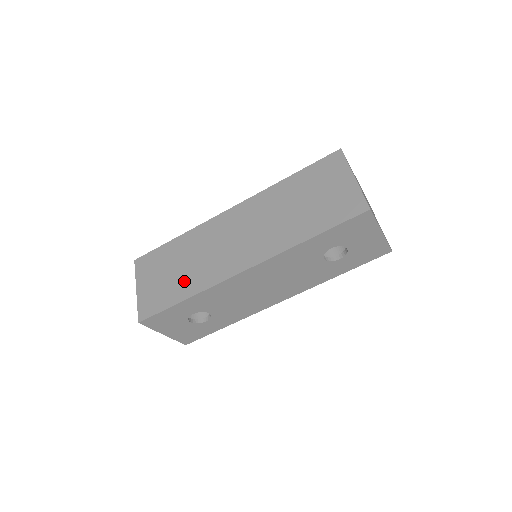
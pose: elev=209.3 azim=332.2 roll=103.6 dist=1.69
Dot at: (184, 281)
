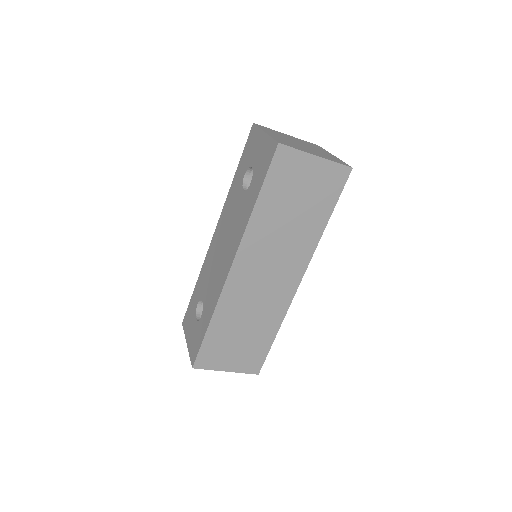
Dot at: (261, 330)
